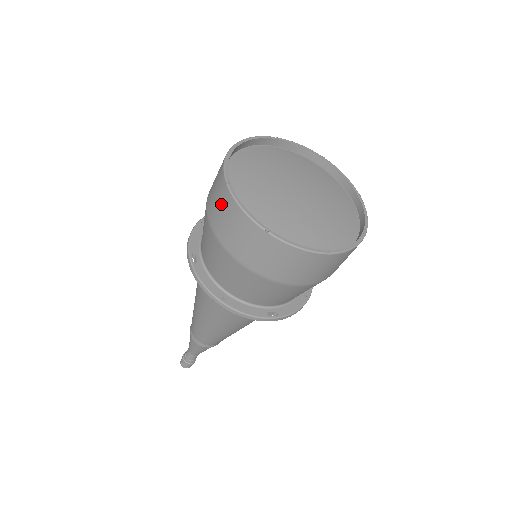
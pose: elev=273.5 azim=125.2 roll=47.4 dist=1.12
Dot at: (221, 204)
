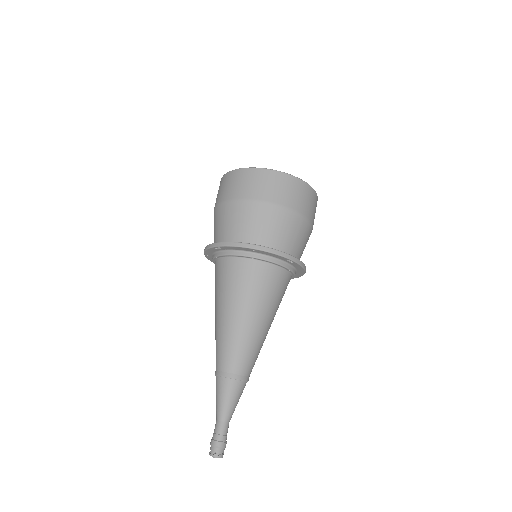
Dot at: (233, 181)
